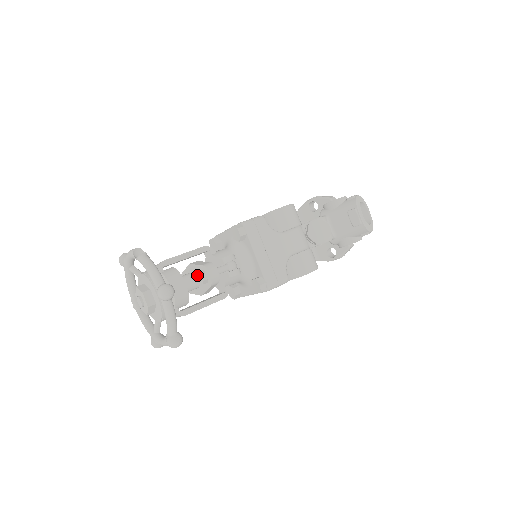
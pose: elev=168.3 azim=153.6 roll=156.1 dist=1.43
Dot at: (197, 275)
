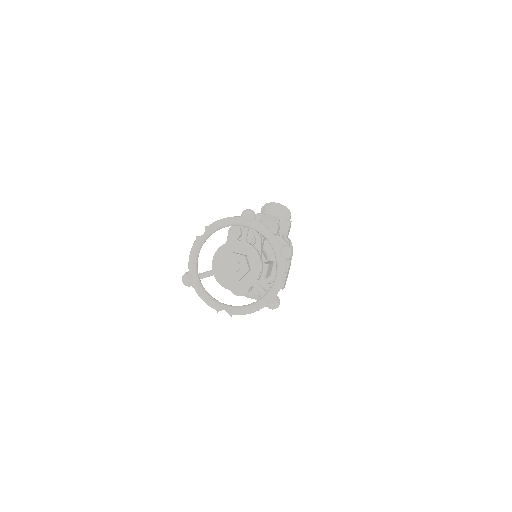
Dot at: occluded
